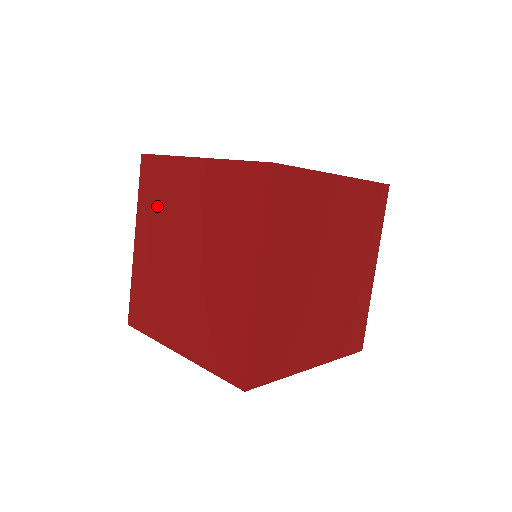
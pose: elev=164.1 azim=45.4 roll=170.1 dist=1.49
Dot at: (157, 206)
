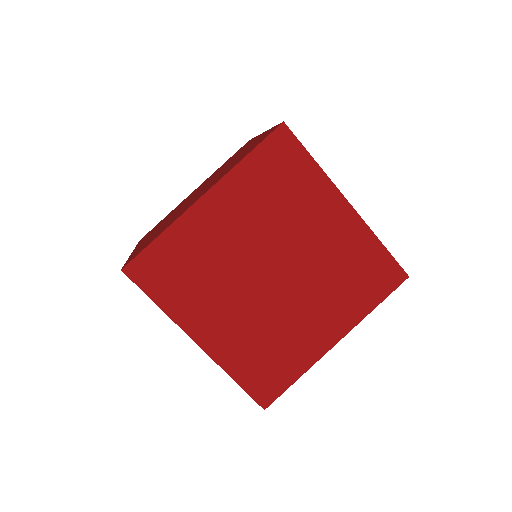
Dot at: occluded
